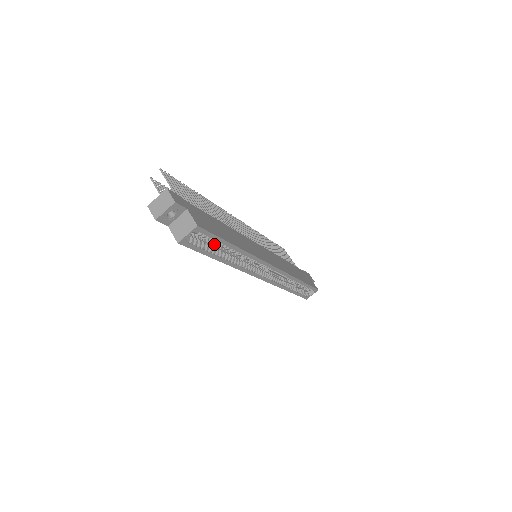
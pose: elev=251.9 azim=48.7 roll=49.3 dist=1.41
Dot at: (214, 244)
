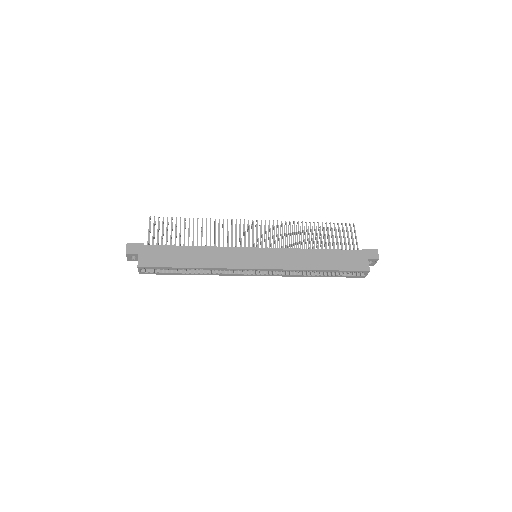
Dot at: occluded
